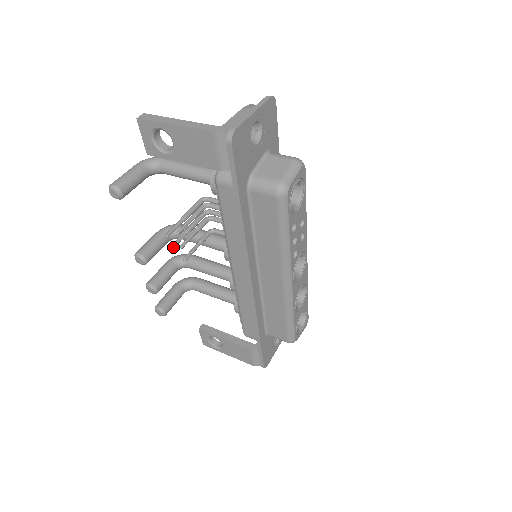
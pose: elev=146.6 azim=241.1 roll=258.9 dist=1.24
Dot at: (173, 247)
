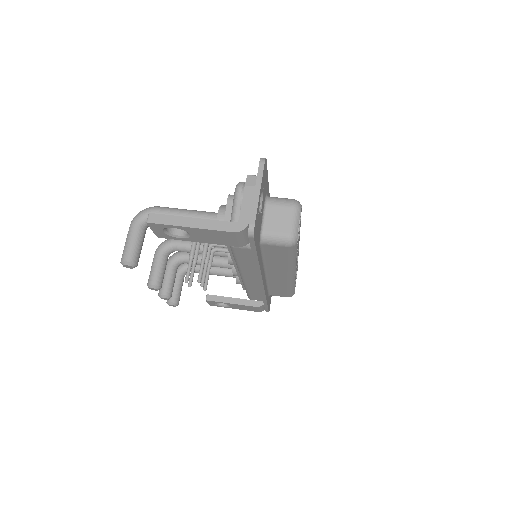
Dot at: (191, 283)
